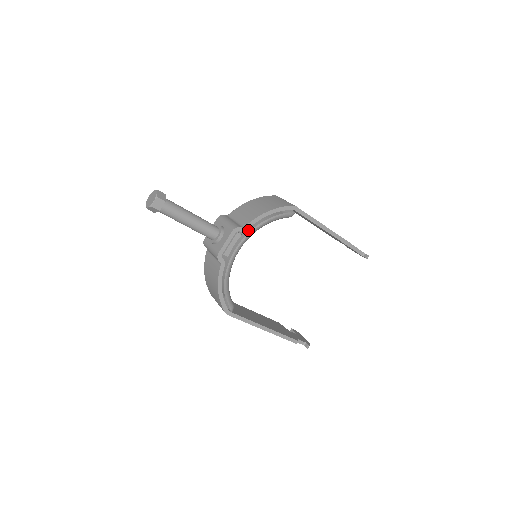
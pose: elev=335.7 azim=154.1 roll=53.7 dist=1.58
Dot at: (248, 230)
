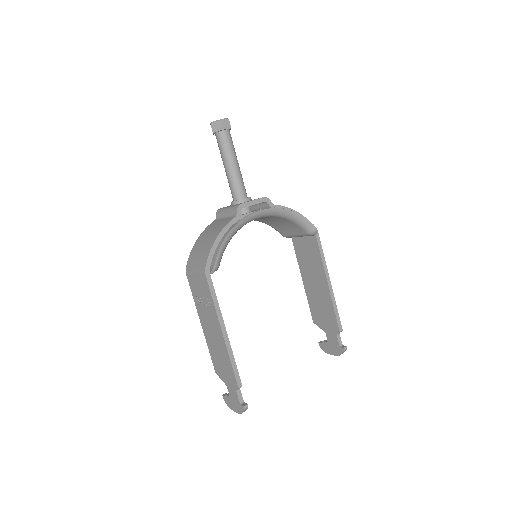
Dot at: occluded
